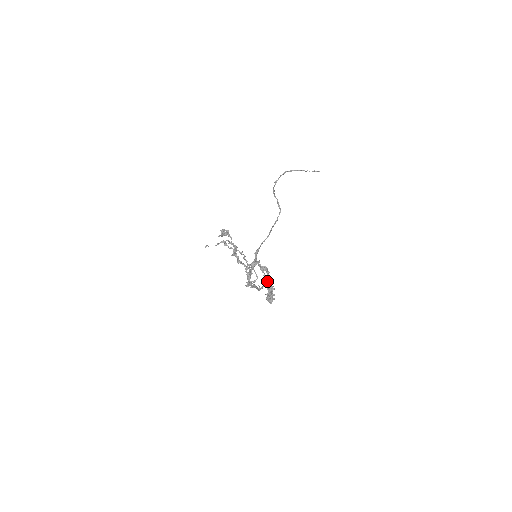
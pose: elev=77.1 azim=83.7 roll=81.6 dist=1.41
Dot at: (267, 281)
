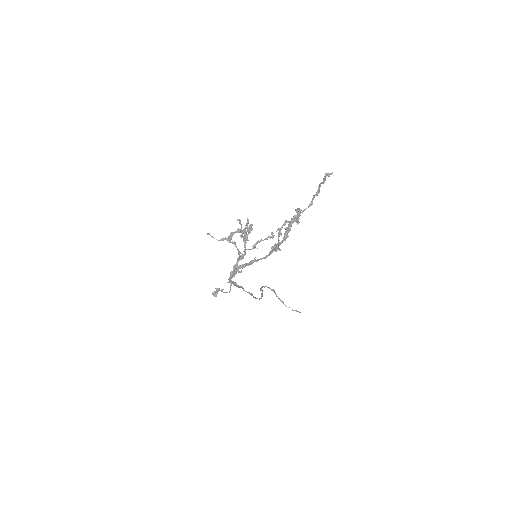
Dot at: occluded
